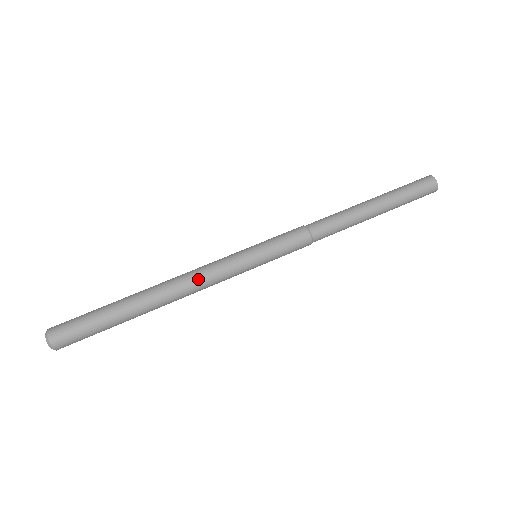
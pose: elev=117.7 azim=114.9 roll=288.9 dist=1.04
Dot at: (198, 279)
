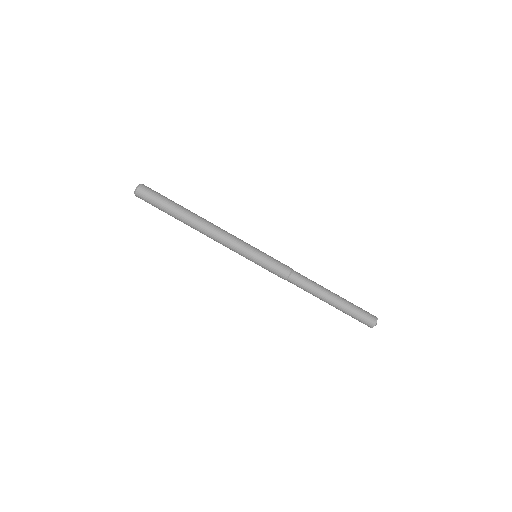
Dot at: (218, 240)
